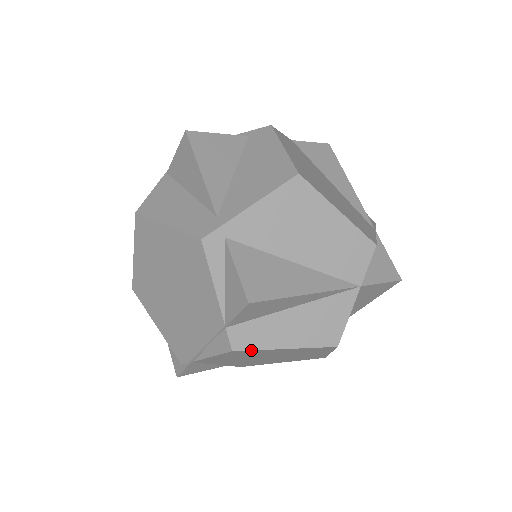
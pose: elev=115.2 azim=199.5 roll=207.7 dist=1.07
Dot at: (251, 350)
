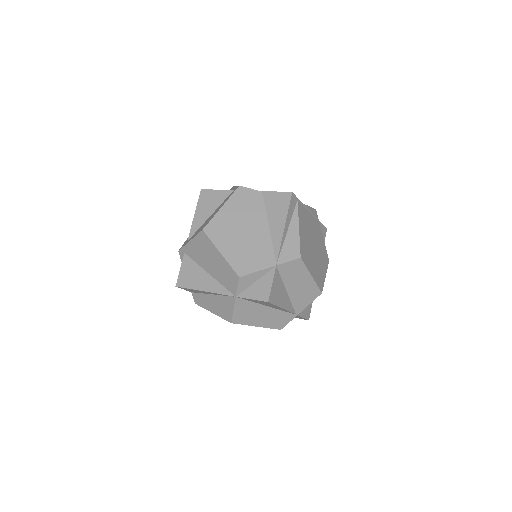
Dot at: (201, 306)
